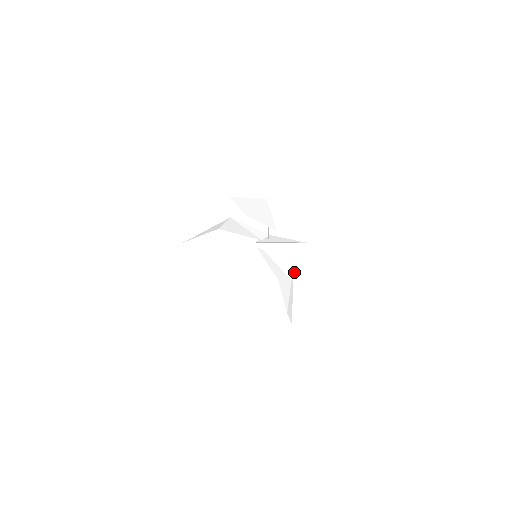
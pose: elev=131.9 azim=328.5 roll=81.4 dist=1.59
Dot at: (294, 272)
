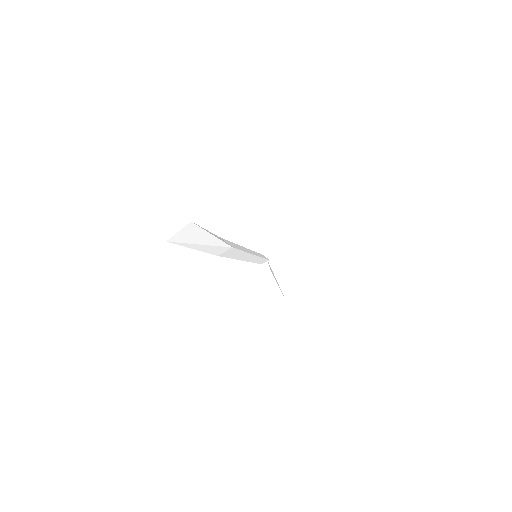
Dot at: occluded
